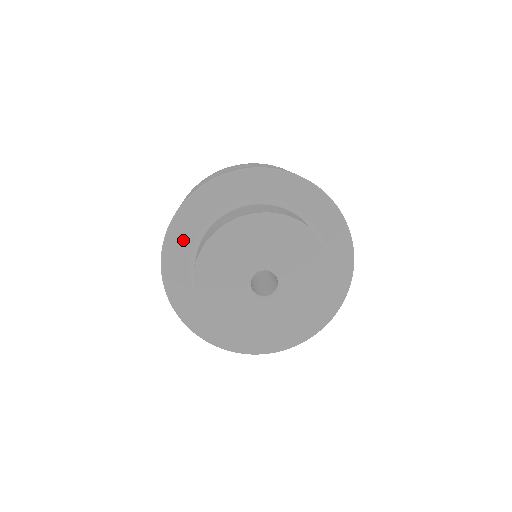
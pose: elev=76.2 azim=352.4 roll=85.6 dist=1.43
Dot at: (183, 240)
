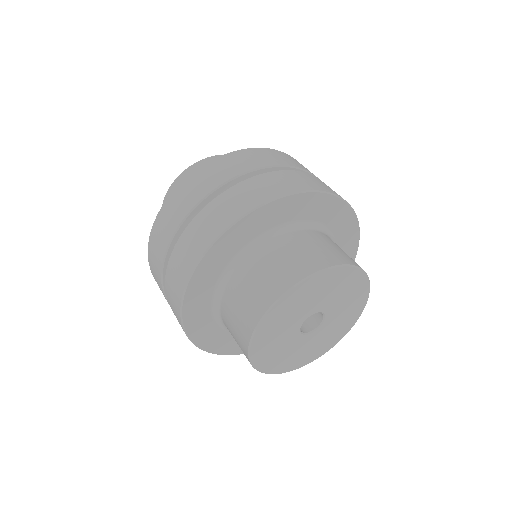
Dot at: (258, 226)
